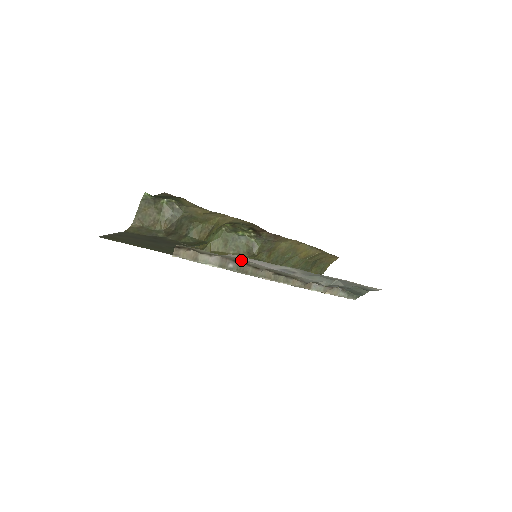
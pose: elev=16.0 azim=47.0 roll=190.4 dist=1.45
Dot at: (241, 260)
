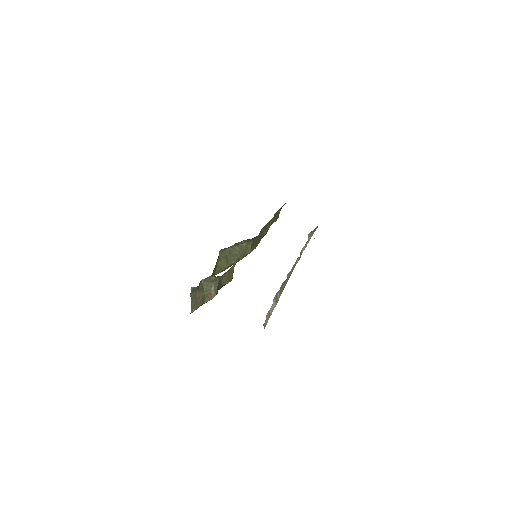
Dot at: occluded
